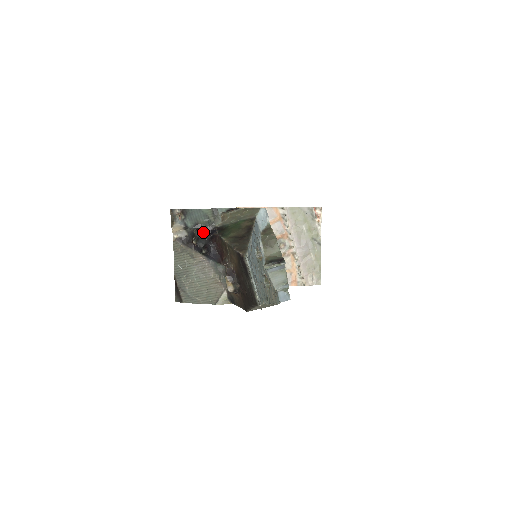
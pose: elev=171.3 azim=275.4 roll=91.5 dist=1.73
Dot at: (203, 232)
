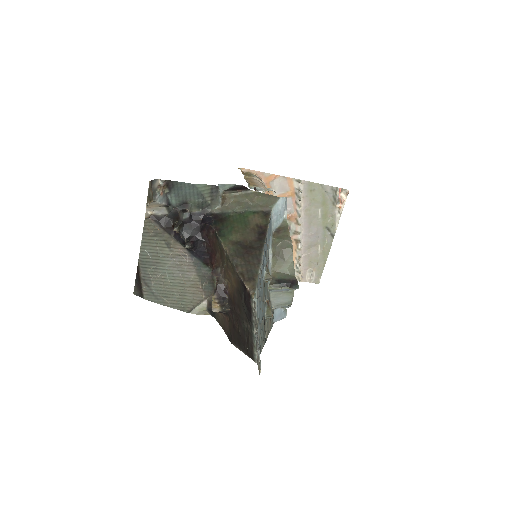
Dot at: (191, 216)
